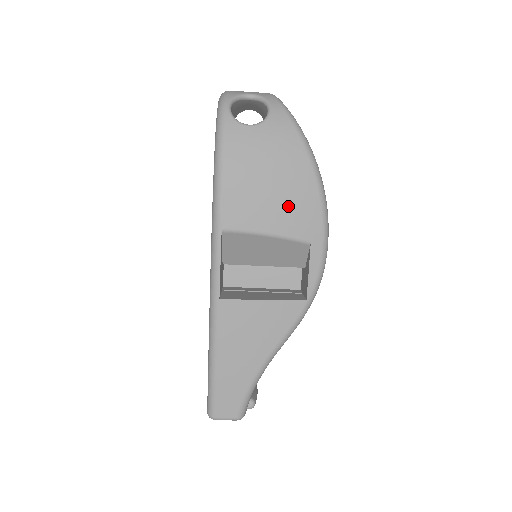
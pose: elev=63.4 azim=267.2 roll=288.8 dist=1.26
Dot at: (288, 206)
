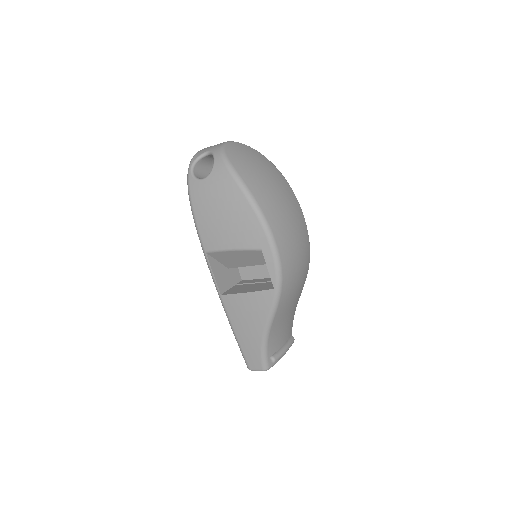
Dot at: (238, 228)
